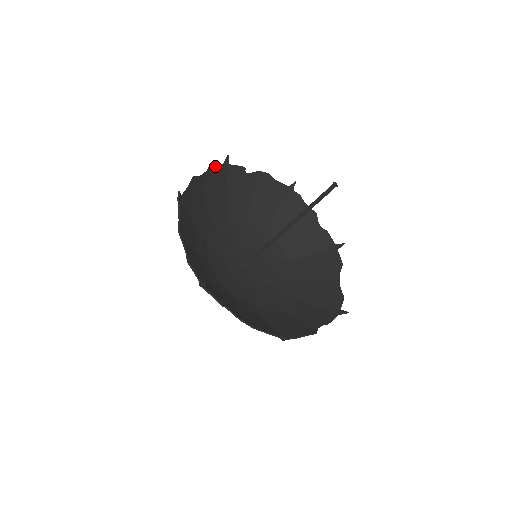
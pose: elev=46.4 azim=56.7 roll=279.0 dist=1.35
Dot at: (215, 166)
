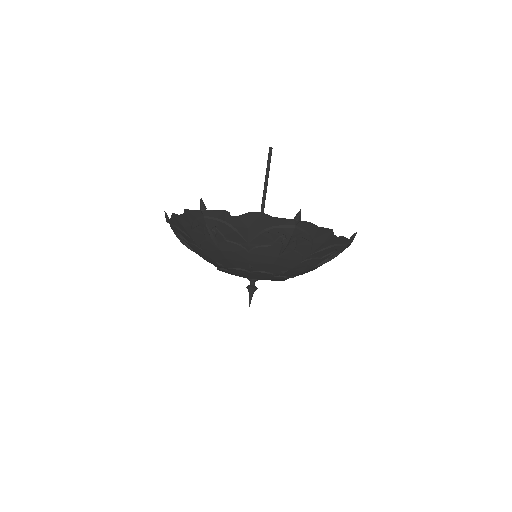
Dot at: occluded
